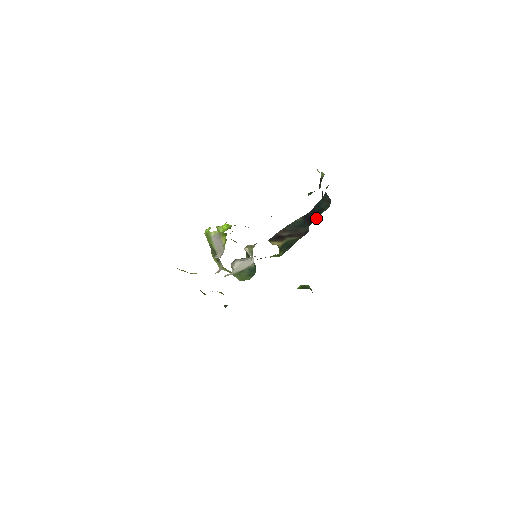
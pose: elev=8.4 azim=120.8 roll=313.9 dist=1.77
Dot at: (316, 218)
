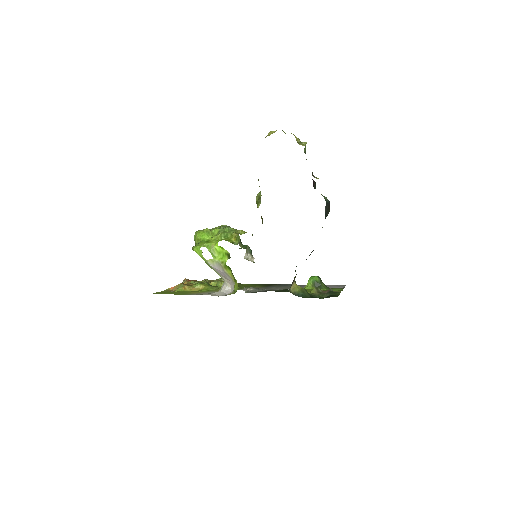
Dot at: occluded
